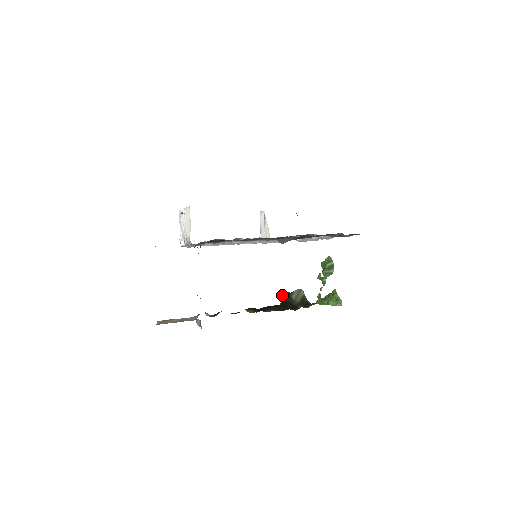
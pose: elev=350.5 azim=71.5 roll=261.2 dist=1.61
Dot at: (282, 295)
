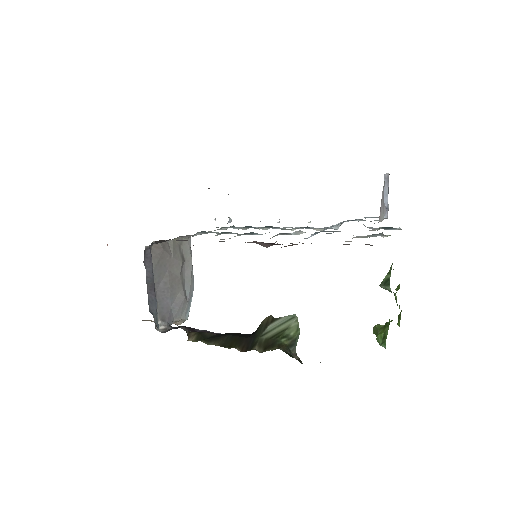
Dot at: (265, 319)
